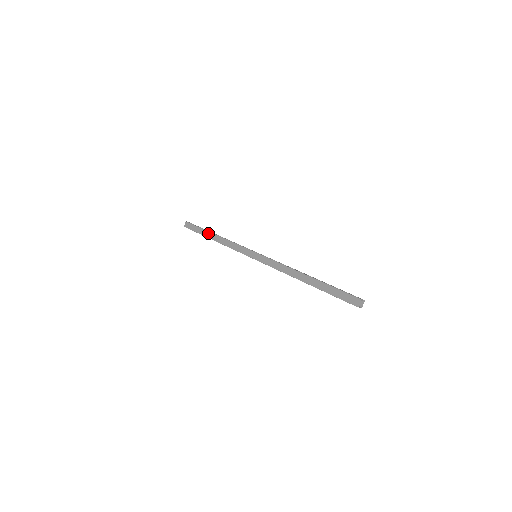
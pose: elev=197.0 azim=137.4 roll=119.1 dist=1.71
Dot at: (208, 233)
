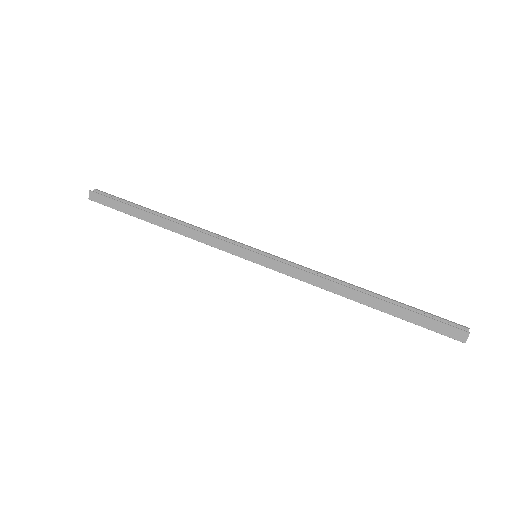
Dot at: (146, 215)
